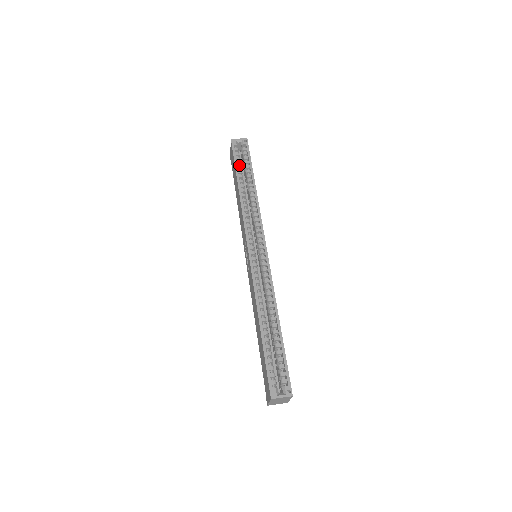
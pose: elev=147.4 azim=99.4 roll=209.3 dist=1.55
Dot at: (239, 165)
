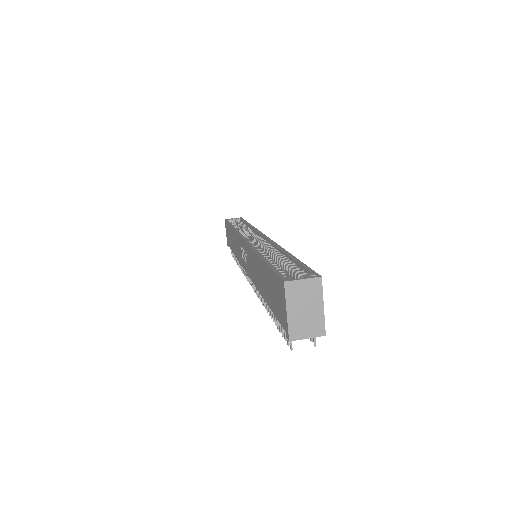
Dot at: occluded
